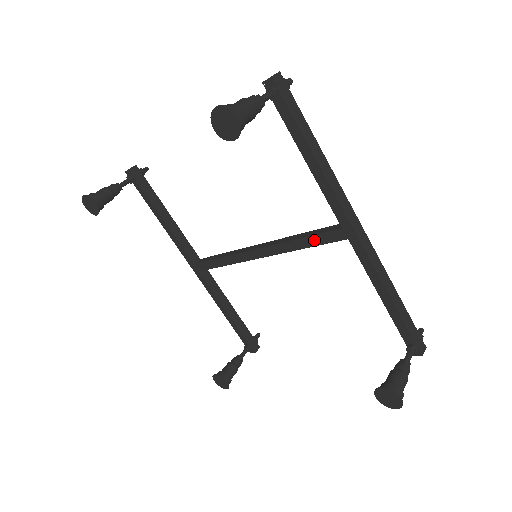
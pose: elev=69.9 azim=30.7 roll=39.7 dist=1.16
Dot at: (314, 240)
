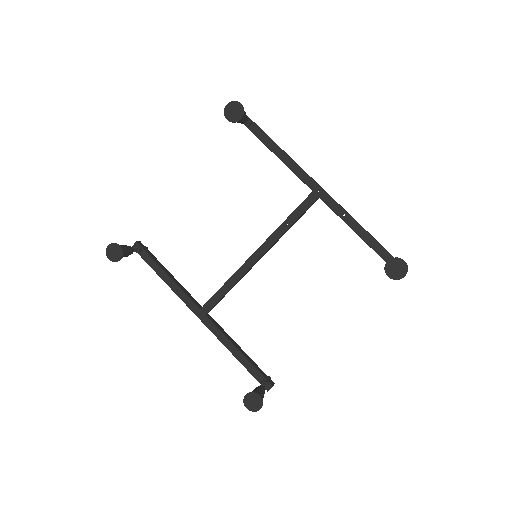
Dot at: (296, 213)
